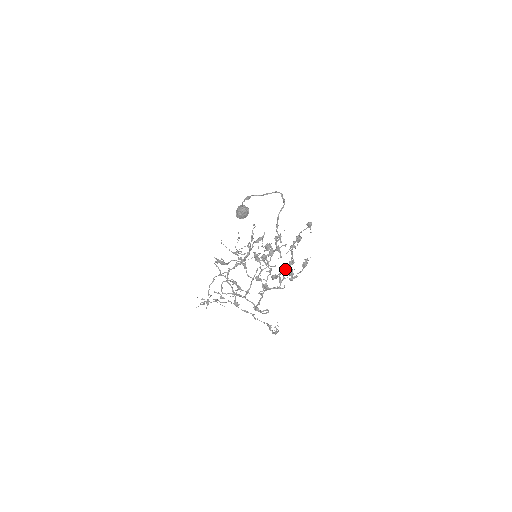
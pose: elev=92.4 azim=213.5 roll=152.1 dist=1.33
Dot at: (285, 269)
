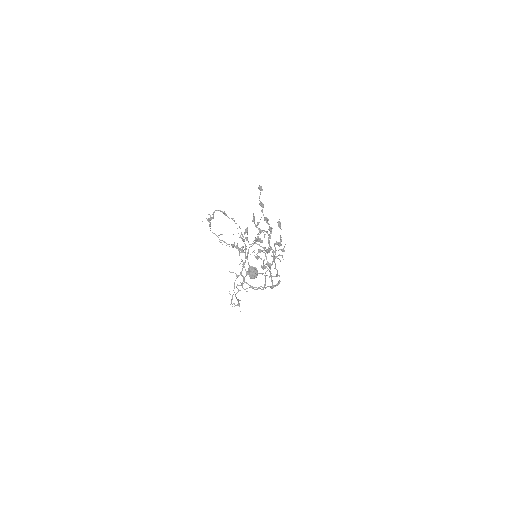
Dot at: (269, 236)
